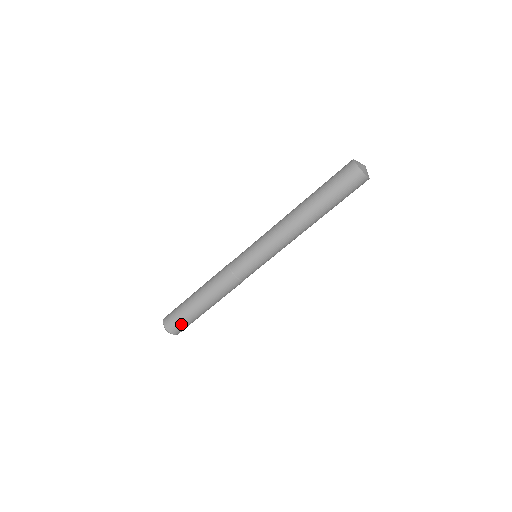
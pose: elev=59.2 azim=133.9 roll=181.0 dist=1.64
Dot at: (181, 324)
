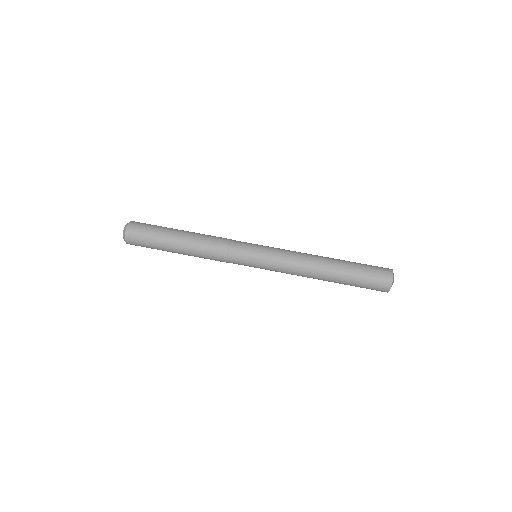
Dot at: (143, 233)
